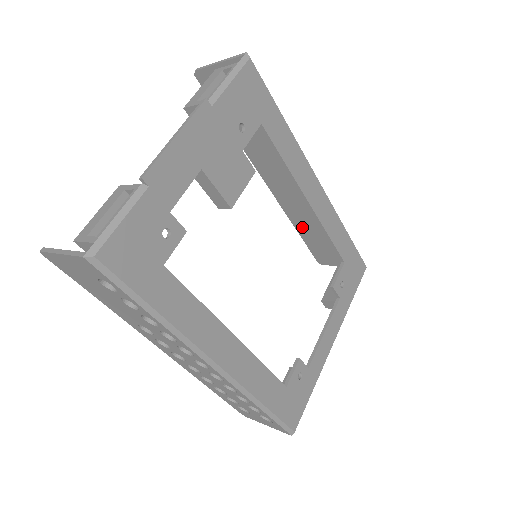
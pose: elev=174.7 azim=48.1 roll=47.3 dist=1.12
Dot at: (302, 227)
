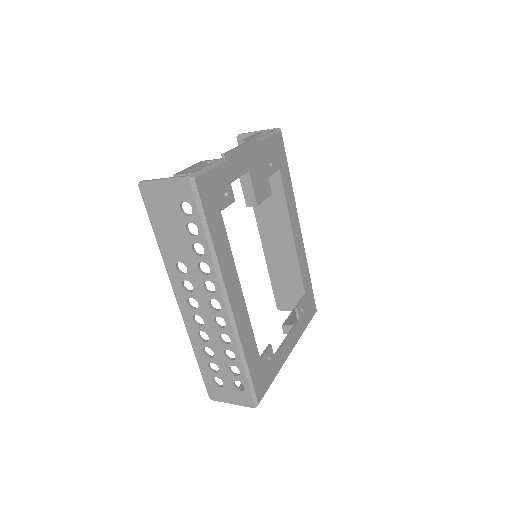
Dot at: (274, 270)
